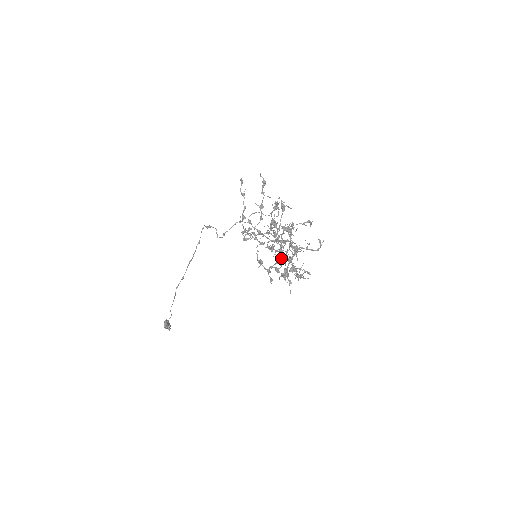
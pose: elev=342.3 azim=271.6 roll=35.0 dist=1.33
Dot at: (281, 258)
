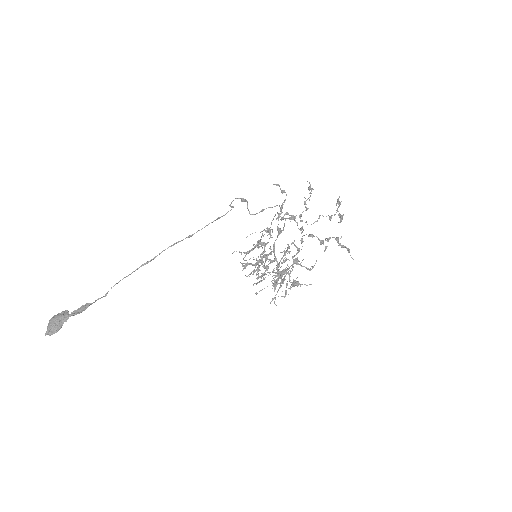
Dot at: (260, 276)
